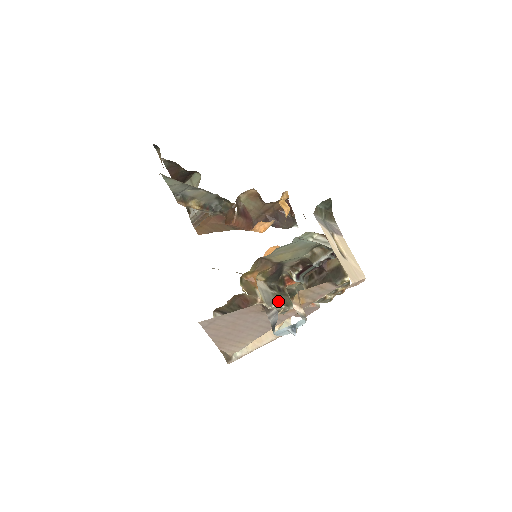
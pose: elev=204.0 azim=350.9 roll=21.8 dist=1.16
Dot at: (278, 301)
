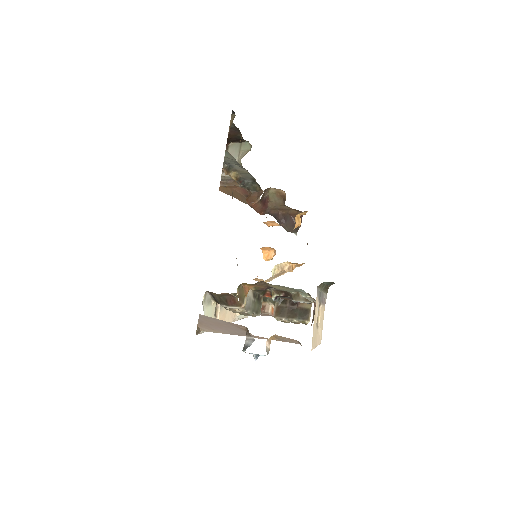
Dot at: (253, 308)
